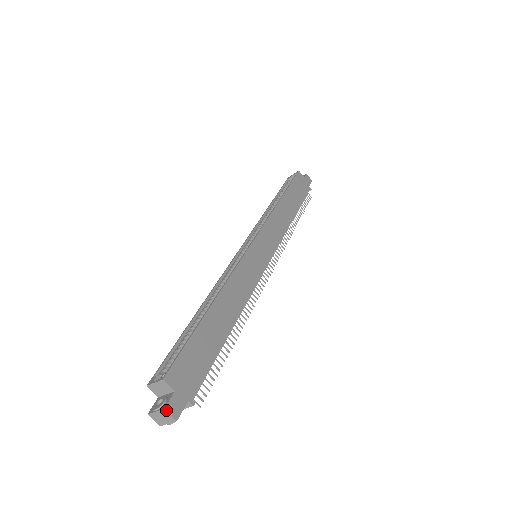
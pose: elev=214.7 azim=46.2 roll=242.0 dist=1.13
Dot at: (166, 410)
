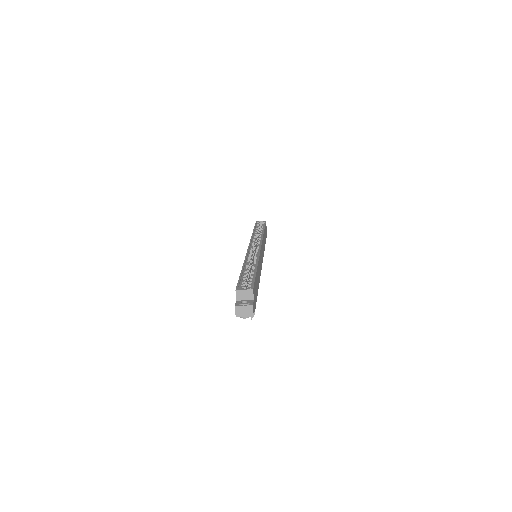
Dot at: (253, 307)
